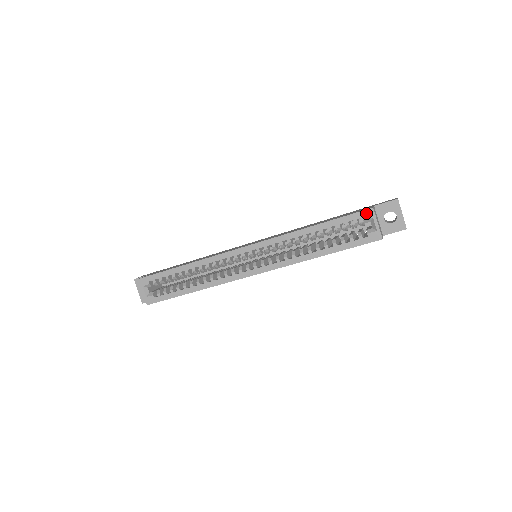
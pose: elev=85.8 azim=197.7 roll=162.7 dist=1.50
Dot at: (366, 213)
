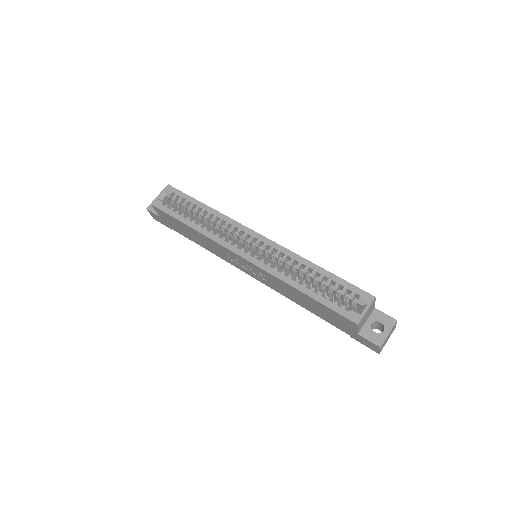
Dot at: (367, 295)
